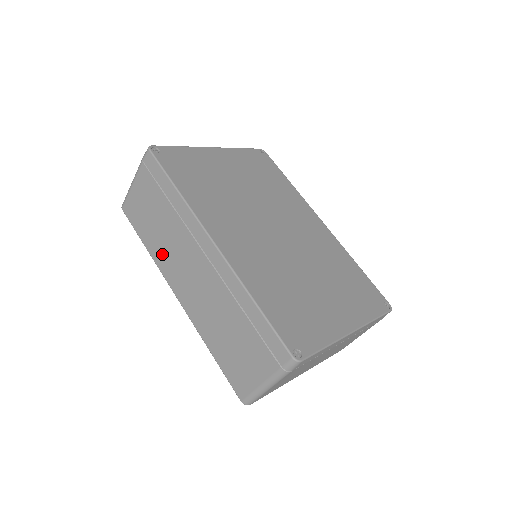
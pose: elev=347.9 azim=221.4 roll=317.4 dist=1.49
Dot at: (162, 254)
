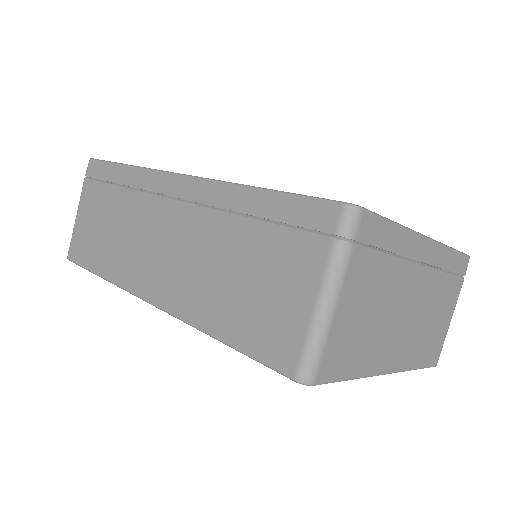
Dot at: (121, 261)
